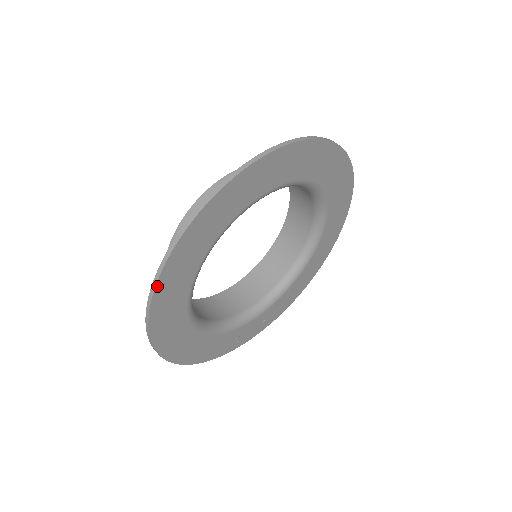
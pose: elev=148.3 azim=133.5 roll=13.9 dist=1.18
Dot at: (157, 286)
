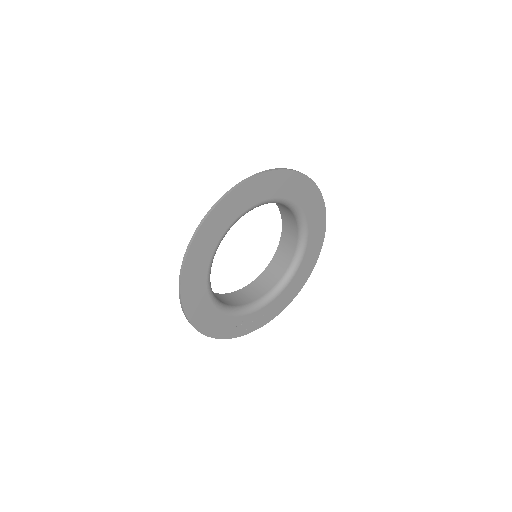
Dot at: (192, 245)
